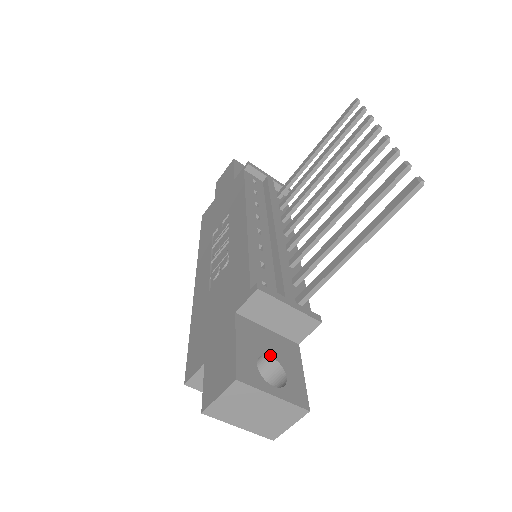
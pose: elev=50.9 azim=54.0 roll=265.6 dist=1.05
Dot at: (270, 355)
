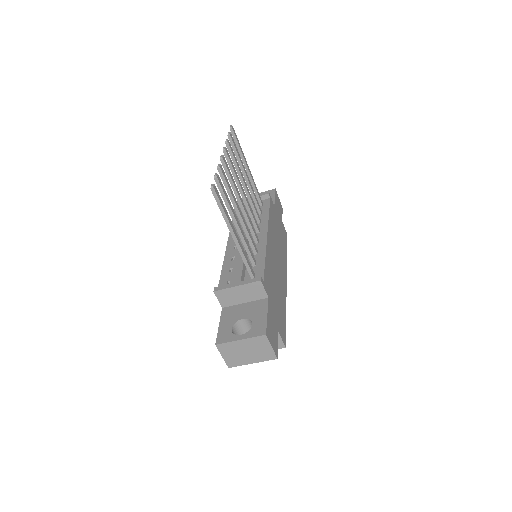
Dot at: (242, 318)
